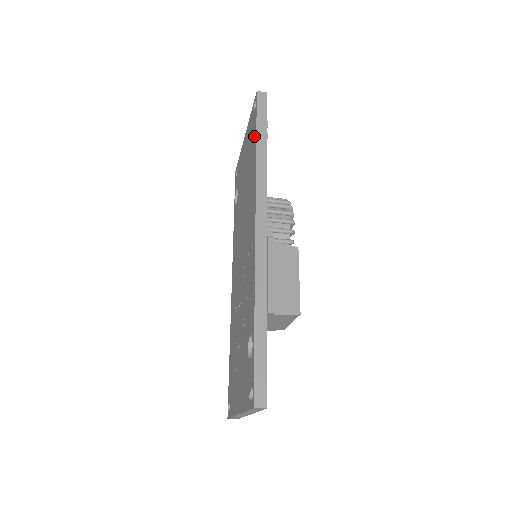
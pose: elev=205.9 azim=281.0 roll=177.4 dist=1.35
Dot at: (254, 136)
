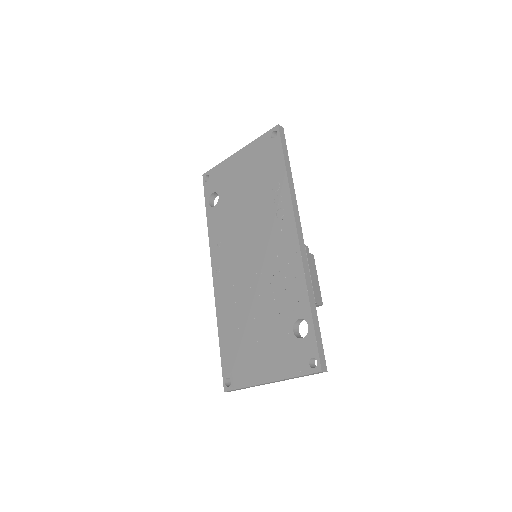
Dot at: (278, 161)
